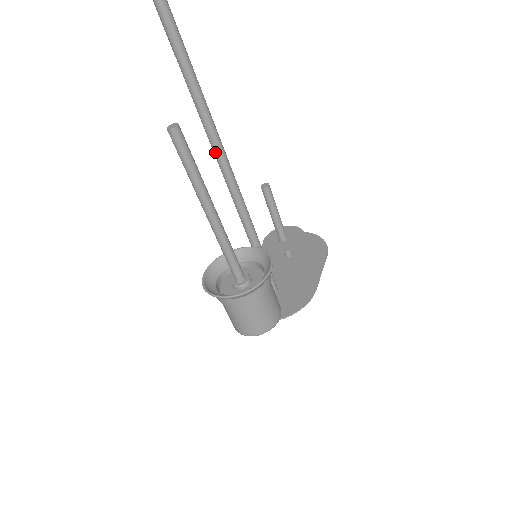
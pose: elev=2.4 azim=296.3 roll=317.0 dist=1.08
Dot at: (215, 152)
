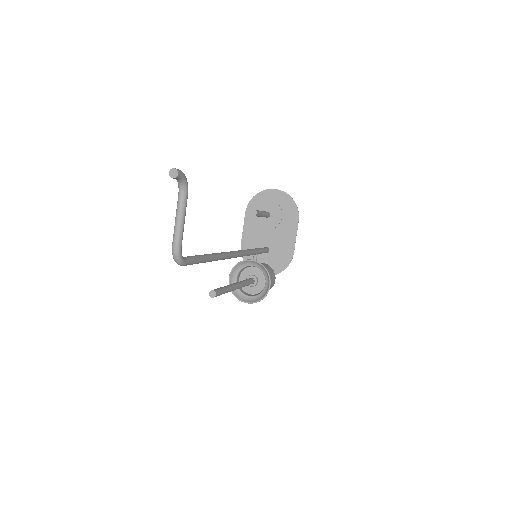
Dot at: occluded
